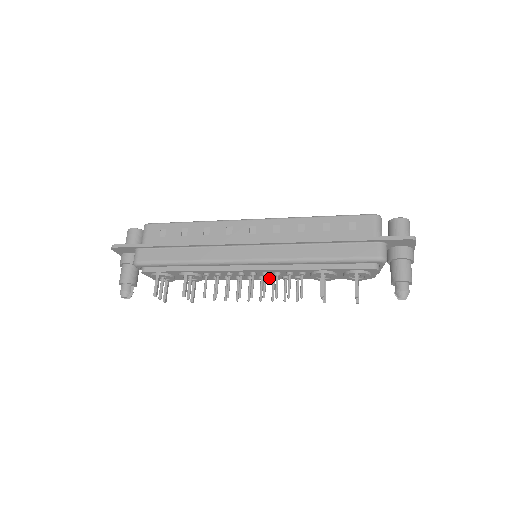
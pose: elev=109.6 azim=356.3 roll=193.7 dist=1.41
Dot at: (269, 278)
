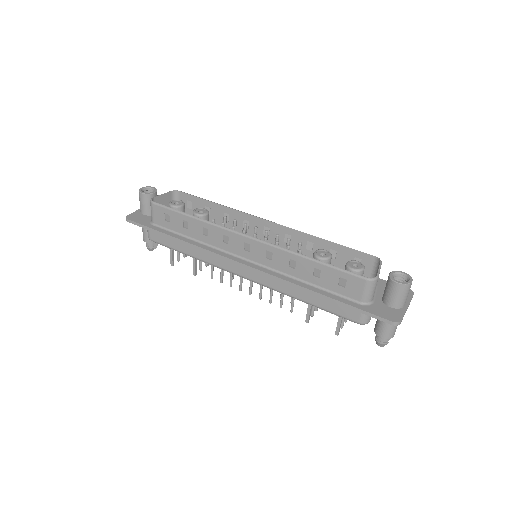
Dot at: occluded
